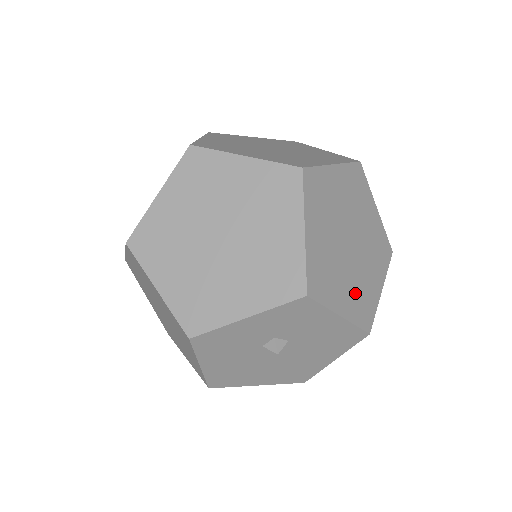
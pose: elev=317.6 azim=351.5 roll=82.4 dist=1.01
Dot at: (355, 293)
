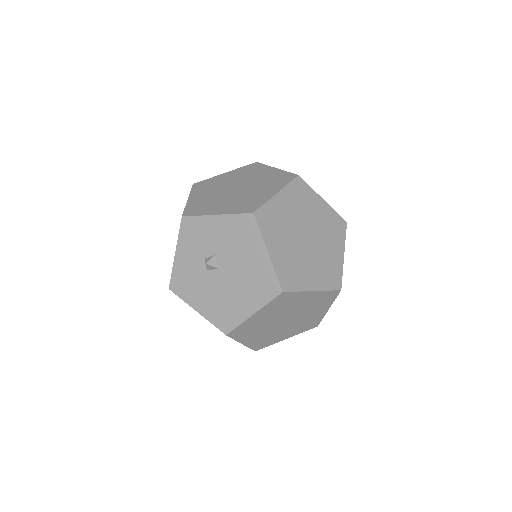
Dot at: (237, 203)
